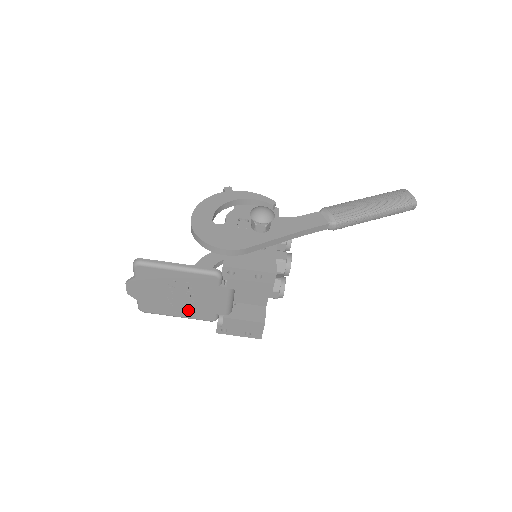
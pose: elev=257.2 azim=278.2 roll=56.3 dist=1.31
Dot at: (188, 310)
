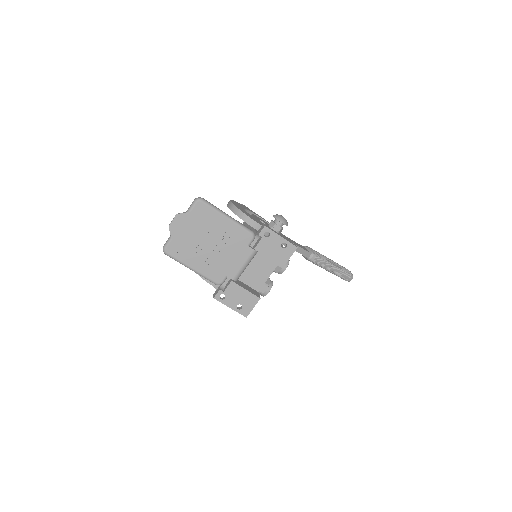
Dot at: (207, 263)
